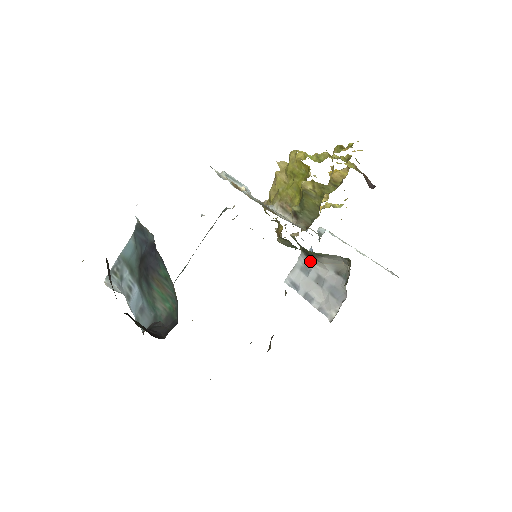
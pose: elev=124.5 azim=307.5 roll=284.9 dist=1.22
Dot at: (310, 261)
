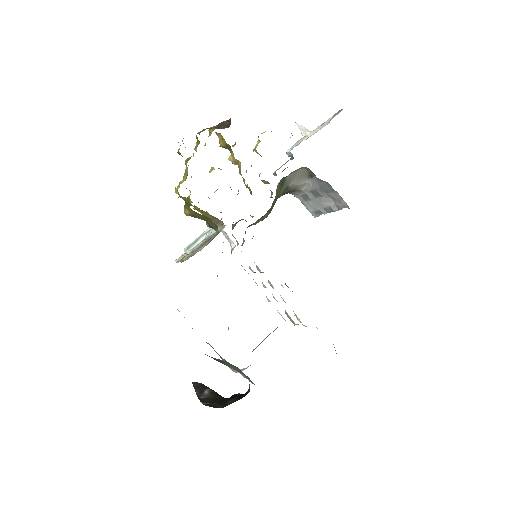
Dot at: (297, 192)
